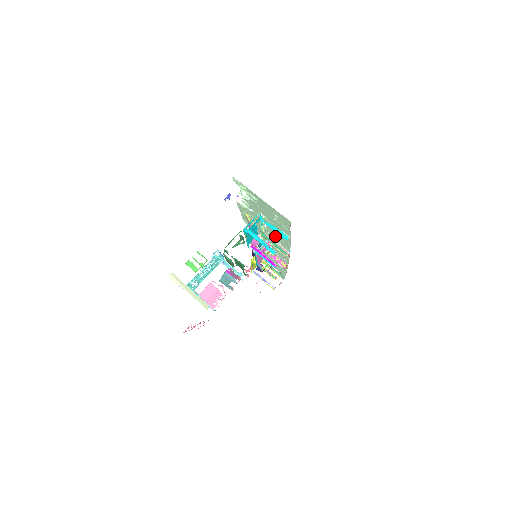
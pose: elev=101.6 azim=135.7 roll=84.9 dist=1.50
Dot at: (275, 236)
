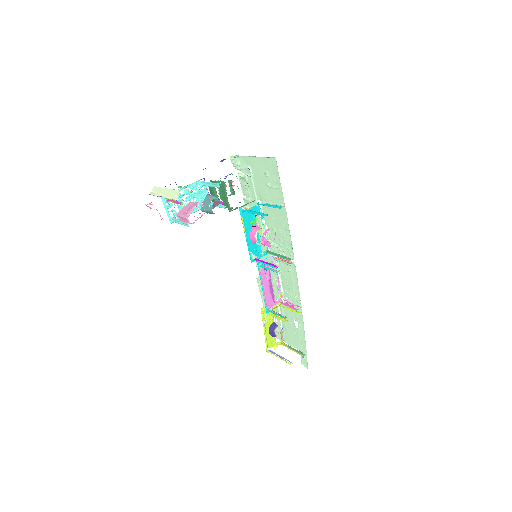
Dot at: (275, 229)
